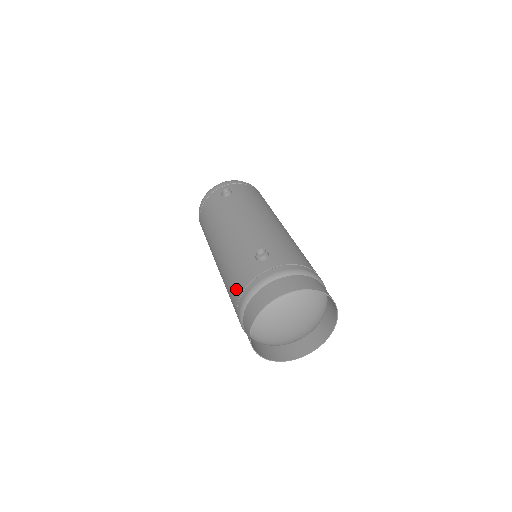
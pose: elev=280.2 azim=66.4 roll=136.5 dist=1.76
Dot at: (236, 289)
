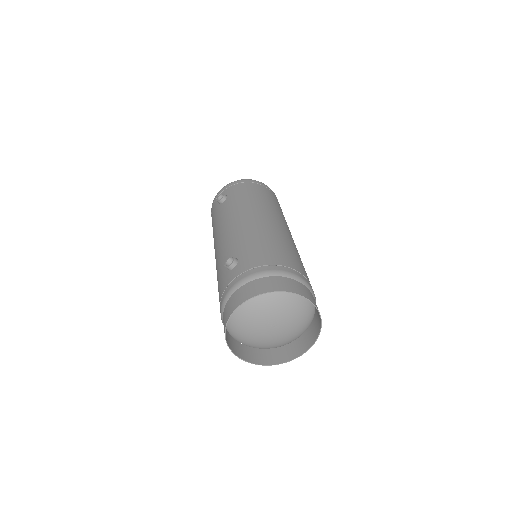
Dot at: occluded
